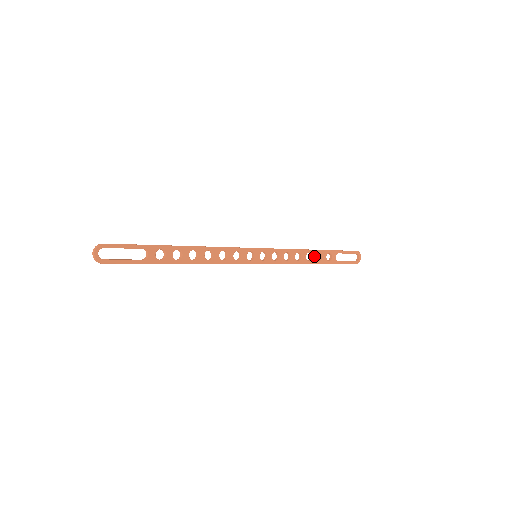
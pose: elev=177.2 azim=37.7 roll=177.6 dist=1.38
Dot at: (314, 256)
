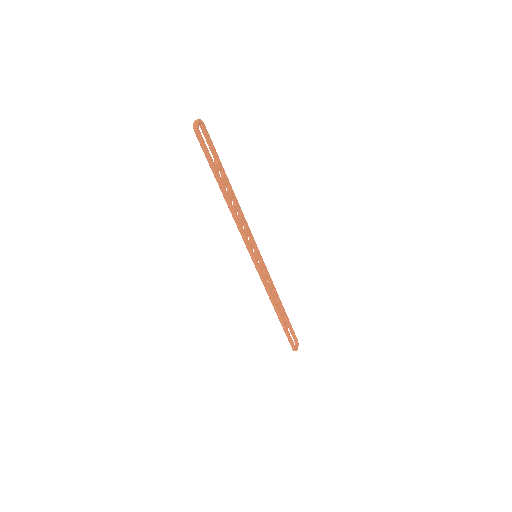
Dot at: (280, 305)
